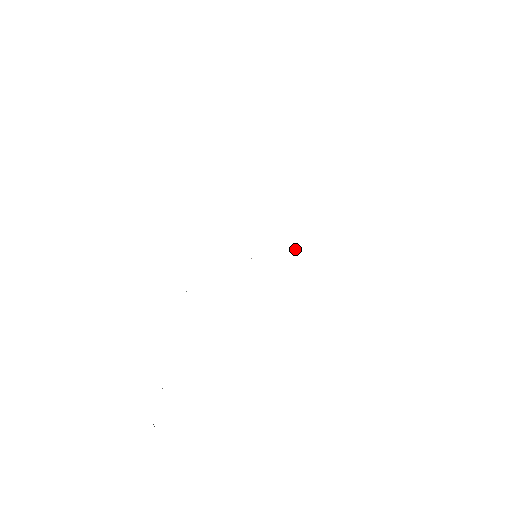
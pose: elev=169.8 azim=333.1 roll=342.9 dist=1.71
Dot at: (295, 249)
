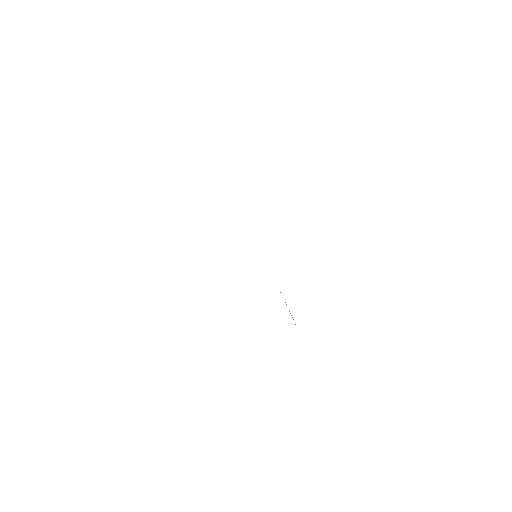
Dot at: occluded
